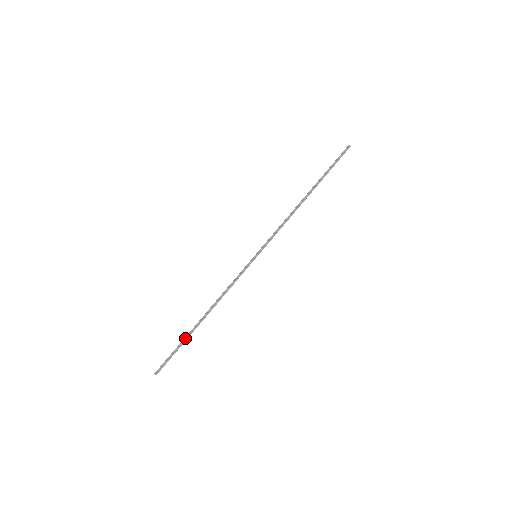
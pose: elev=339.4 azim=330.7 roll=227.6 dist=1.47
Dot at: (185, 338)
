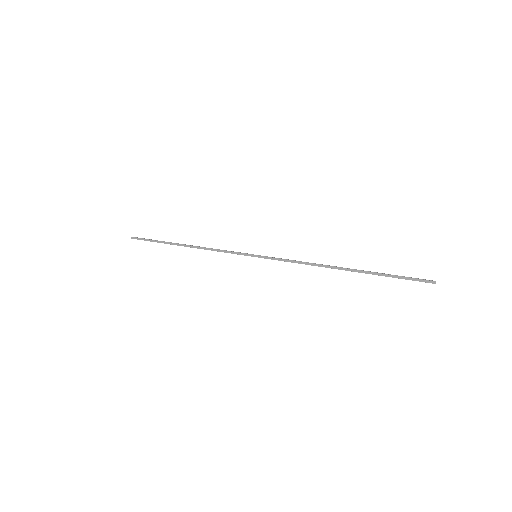
Dot at: (164, 241)
